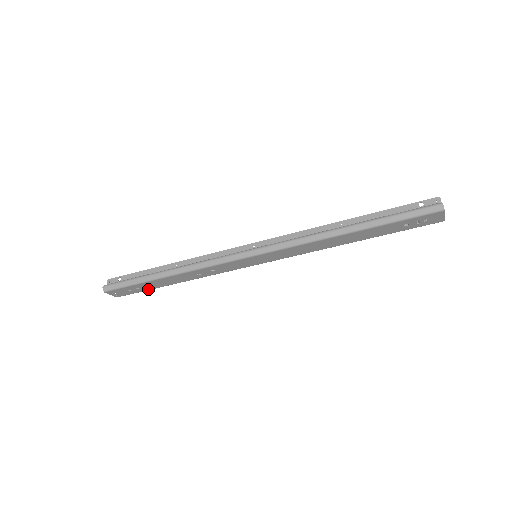
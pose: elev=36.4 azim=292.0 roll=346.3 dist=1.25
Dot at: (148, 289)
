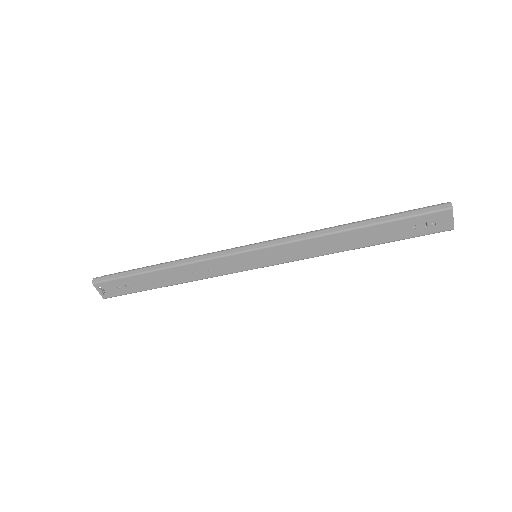
Dot at: (138, 290)
